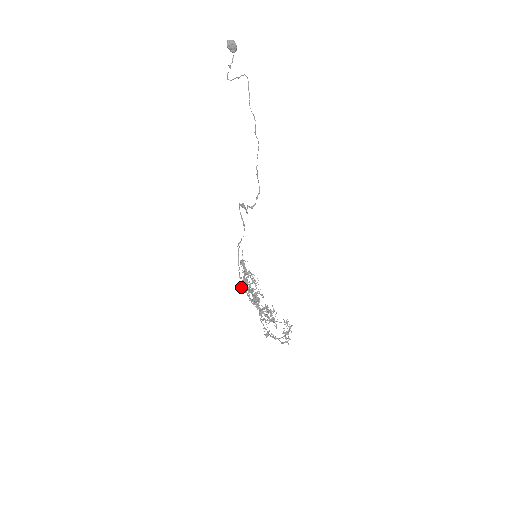
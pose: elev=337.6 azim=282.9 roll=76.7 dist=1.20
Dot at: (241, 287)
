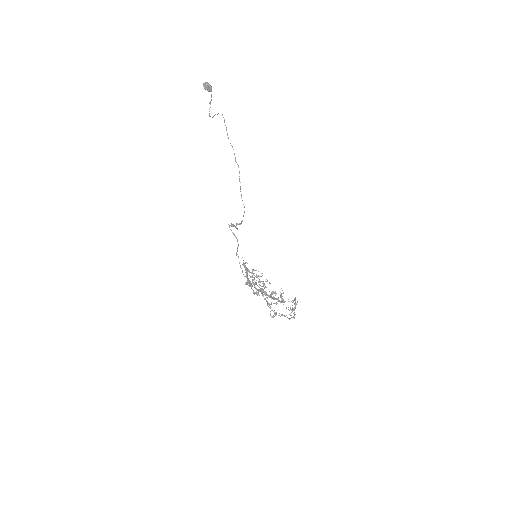
Dot at: (245, 284)
